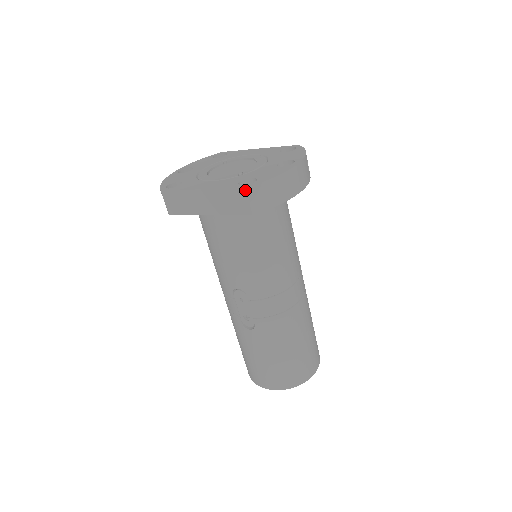
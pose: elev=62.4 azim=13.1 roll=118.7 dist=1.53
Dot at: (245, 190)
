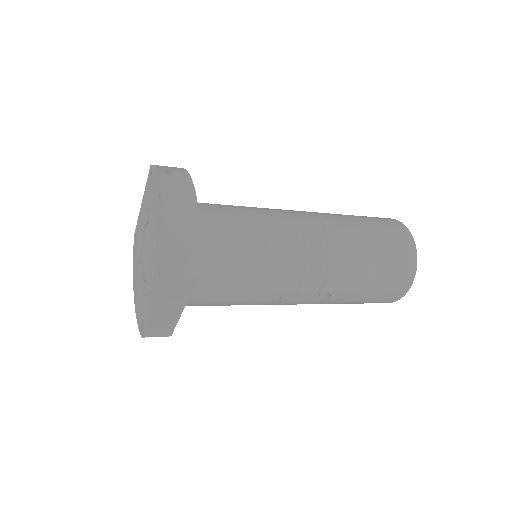
Dot at: (166, 279)
